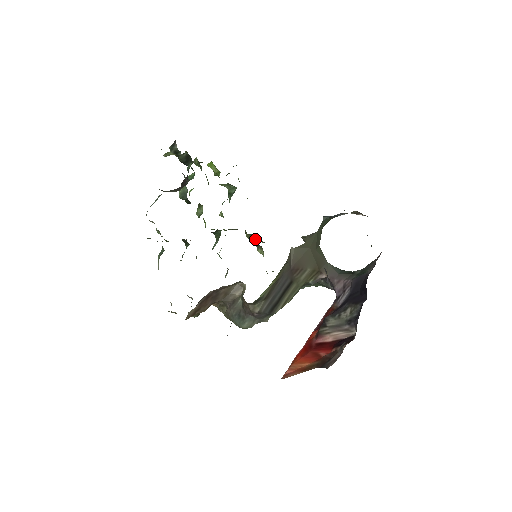
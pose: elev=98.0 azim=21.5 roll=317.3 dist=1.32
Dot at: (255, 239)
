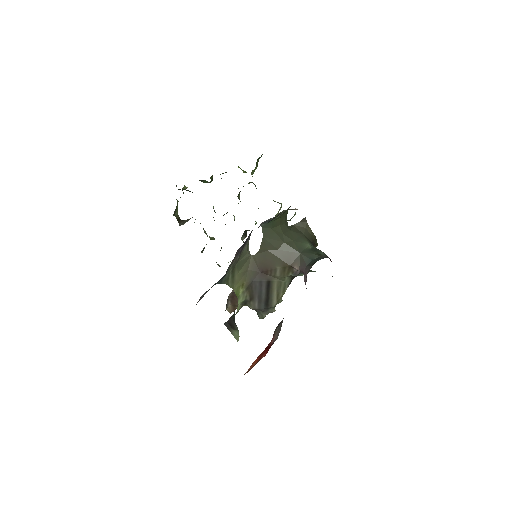
Dot at: occluded
